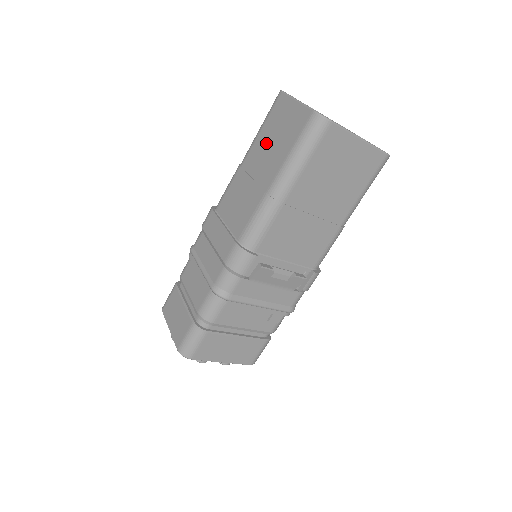
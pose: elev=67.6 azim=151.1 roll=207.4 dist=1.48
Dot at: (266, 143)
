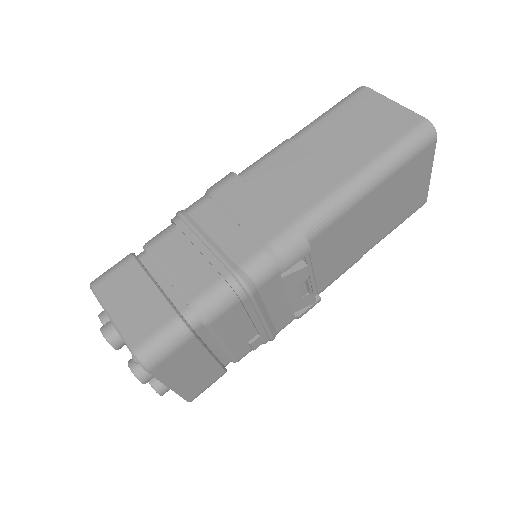
Dot at: (343, 128)
